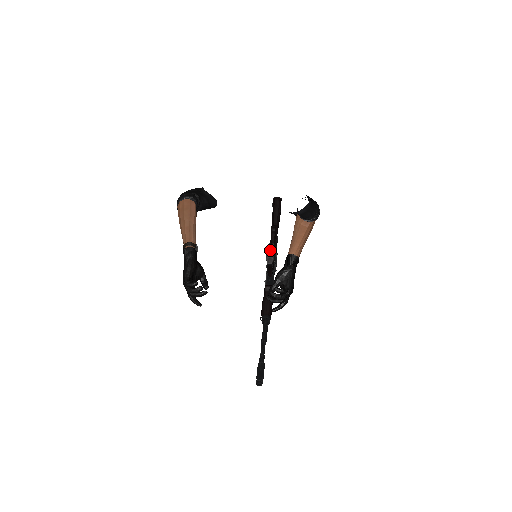
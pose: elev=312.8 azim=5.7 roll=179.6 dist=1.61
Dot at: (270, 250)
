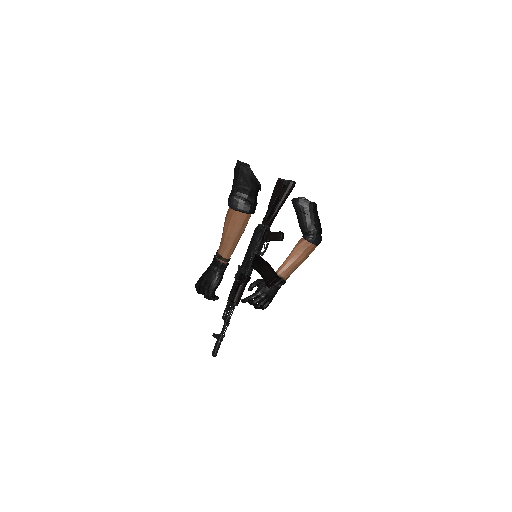
Dot at: (277, 280)
